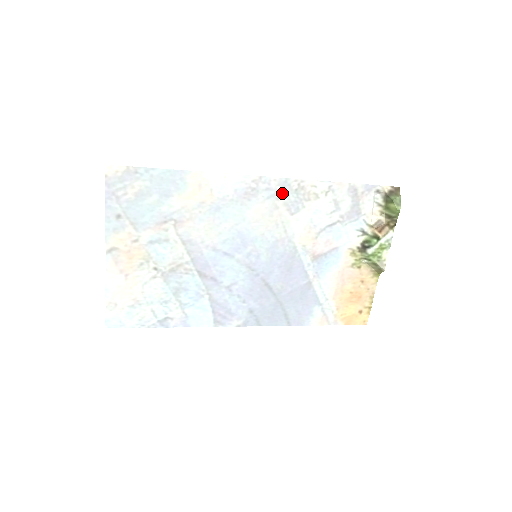
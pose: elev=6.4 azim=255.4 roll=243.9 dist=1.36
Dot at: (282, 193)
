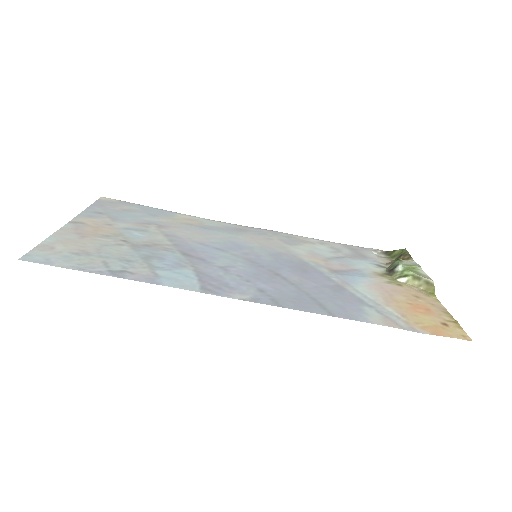
Dot at: (274, 235)
